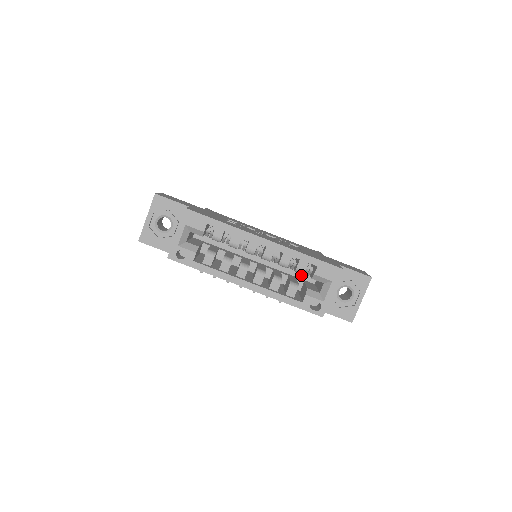
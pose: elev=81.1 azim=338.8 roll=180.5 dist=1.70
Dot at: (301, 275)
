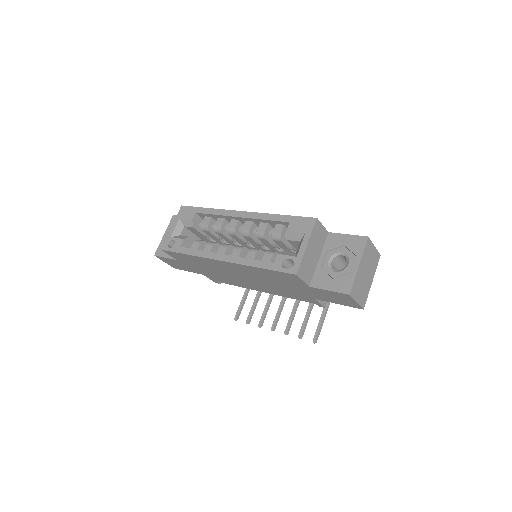
Dot at: occluded
